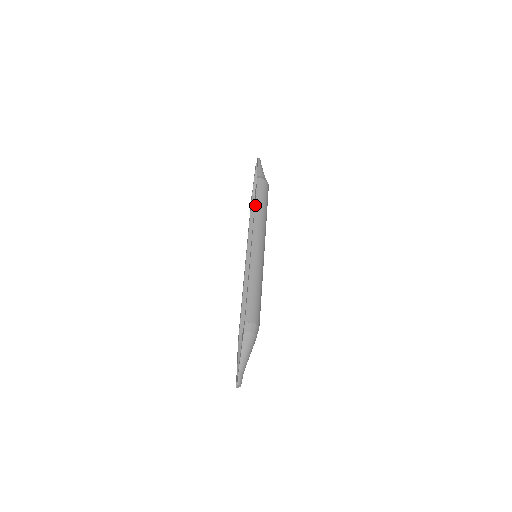
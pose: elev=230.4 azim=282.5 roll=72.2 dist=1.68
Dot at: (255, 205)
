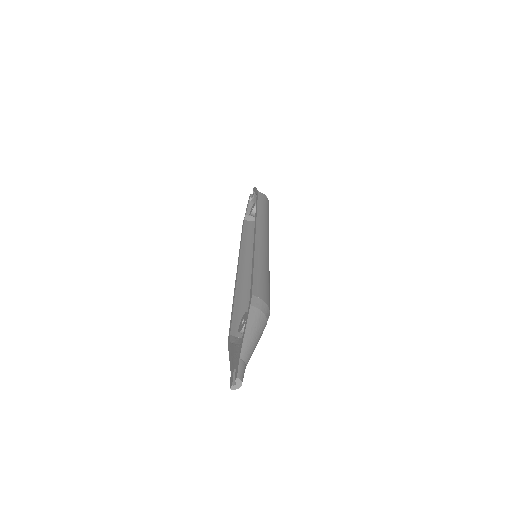
Dot at: (257, 207)
